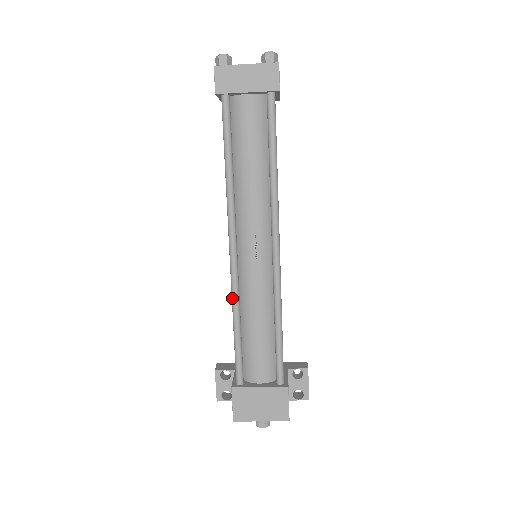
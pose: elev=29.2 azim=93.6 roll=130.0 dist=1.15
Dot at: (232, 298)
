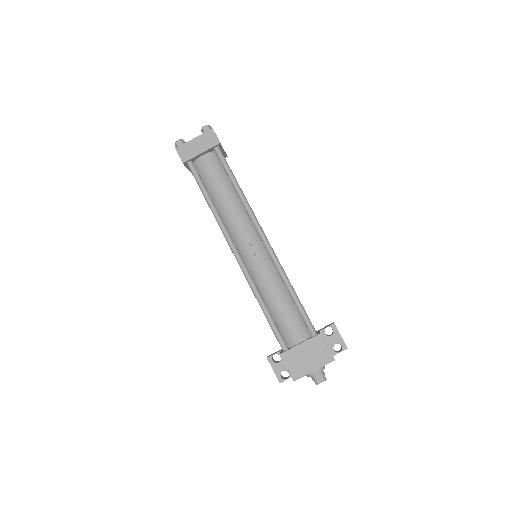
Dot at: (251, 288)
